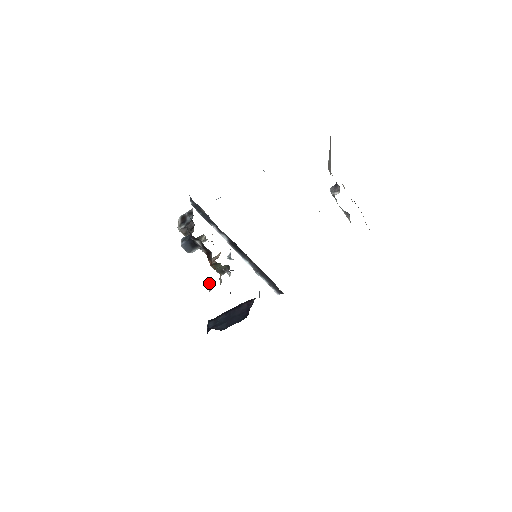
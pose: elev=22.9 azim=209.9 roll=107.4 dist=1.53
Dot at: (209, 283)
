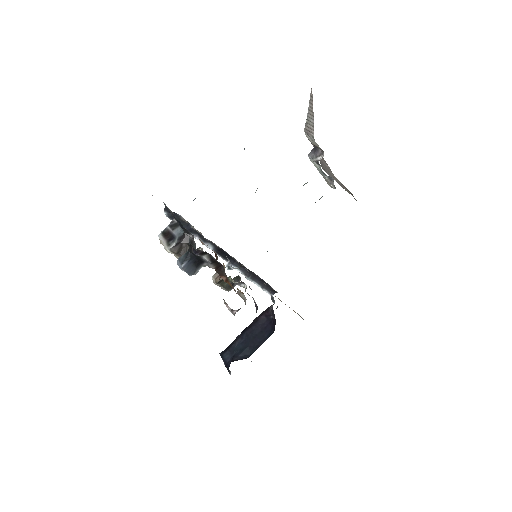
Dot at: (226, 305)
